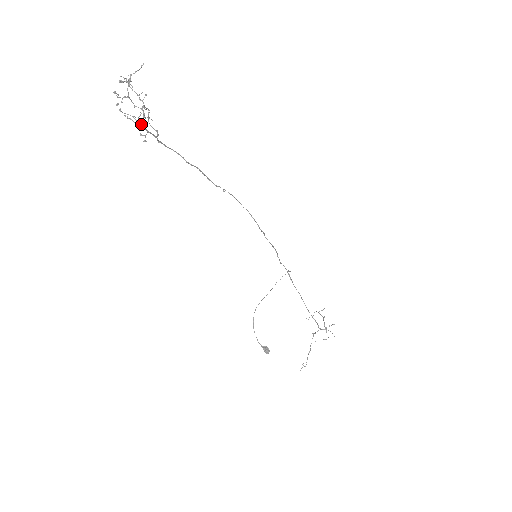
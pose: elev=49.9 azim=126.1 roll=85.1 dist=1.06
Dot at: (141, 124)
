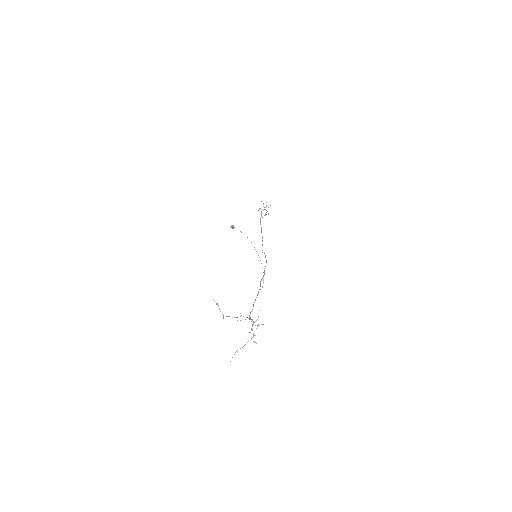
Dot at: (262, 209)
